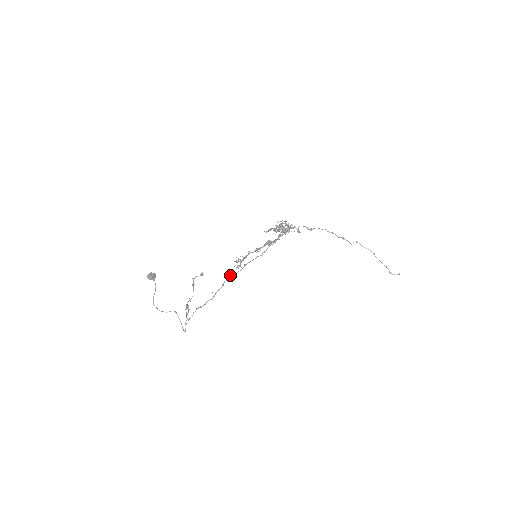
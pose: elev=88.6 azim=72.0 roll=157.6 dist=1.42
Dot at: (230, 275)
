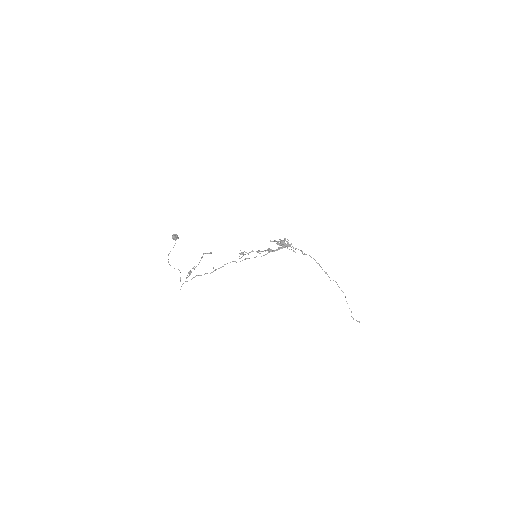
Dot at: occluded
